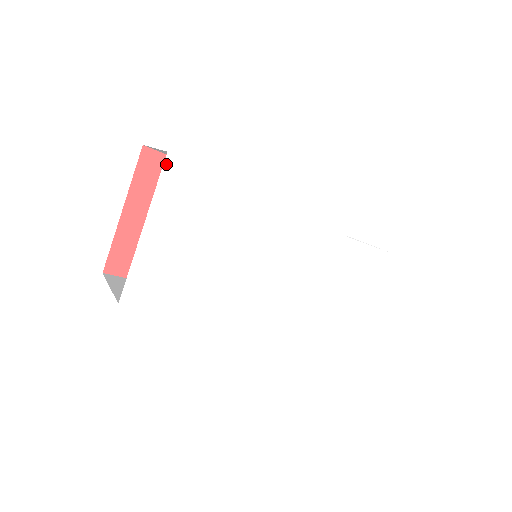
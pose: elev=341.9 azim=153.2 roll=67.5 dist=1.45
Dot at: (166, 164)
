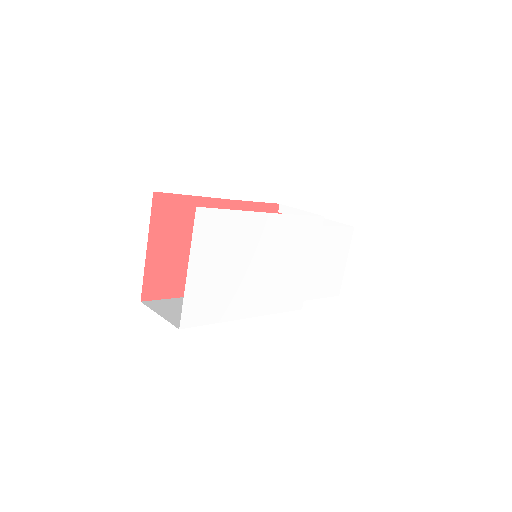
Dot at: (196, 216)
